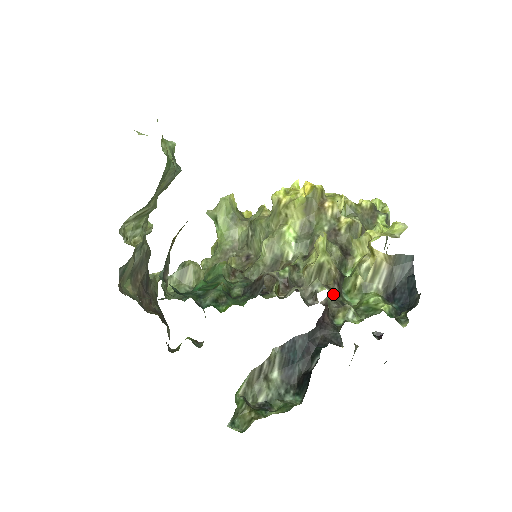
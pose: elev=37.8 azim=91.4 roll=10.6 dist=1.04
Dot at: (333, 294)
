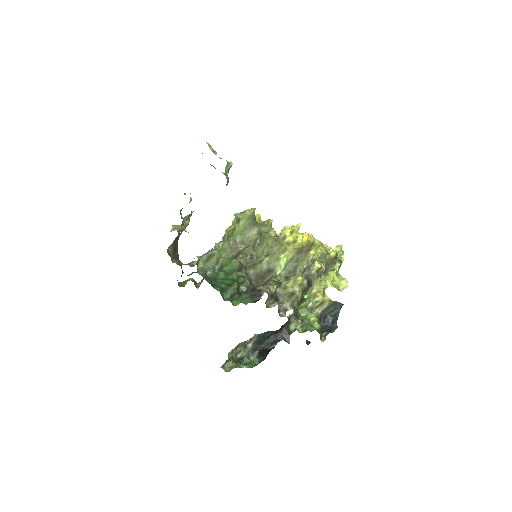
Dot at: (294, 310)
